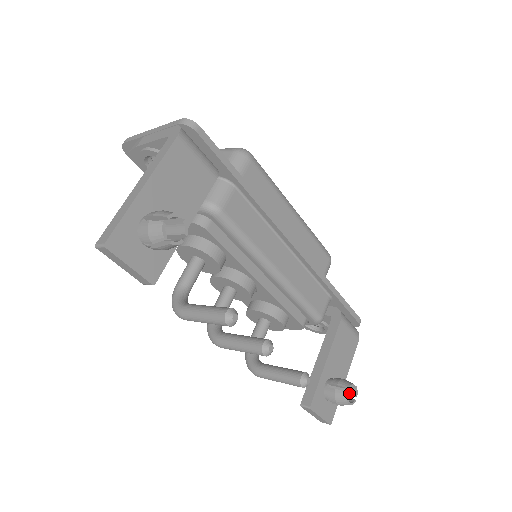
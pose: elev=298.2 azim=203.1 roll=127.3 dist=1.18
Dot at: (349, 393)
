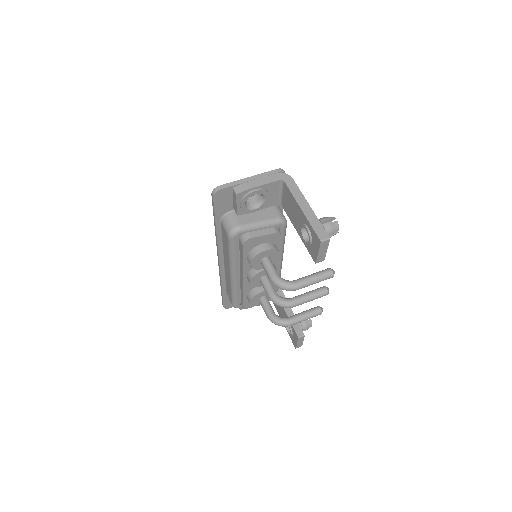
Dot at: occluded
